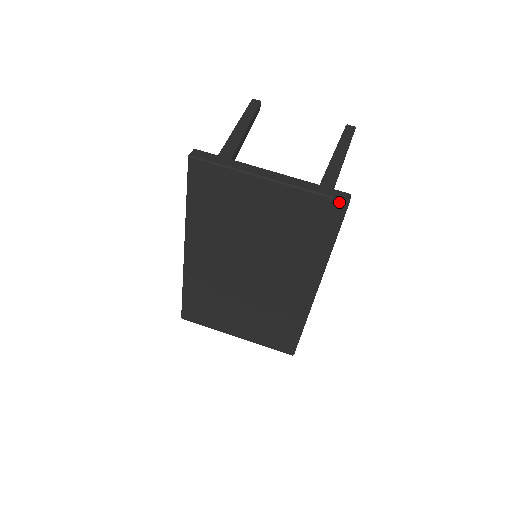
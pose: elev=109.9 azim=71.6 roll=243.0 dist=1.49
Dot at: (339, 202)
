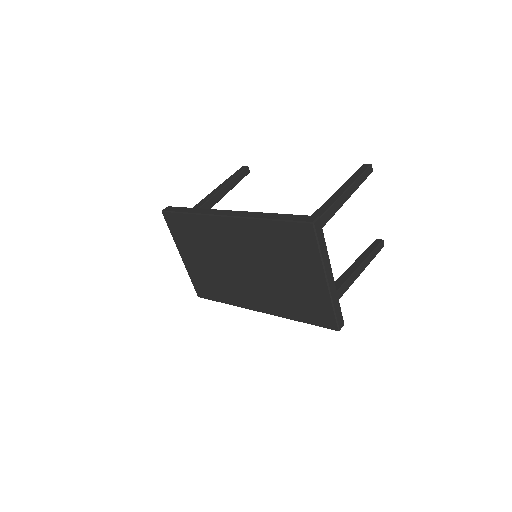
Dot at: (336, 326)
